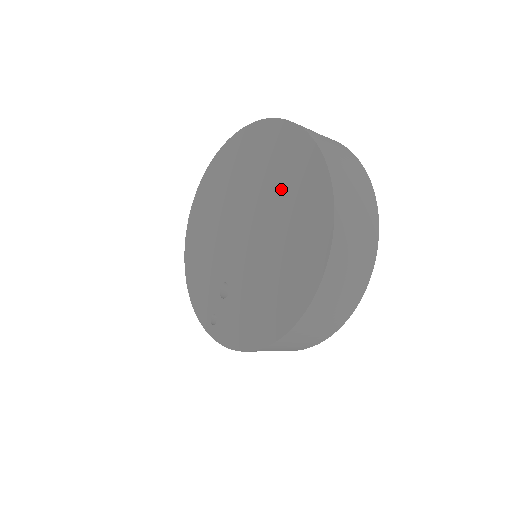
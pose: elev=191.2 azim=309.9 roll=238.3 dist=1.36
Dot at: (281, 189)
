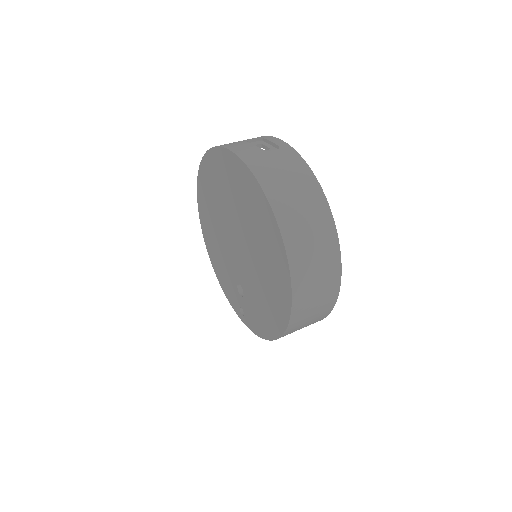
Dot at: (247, 214)
